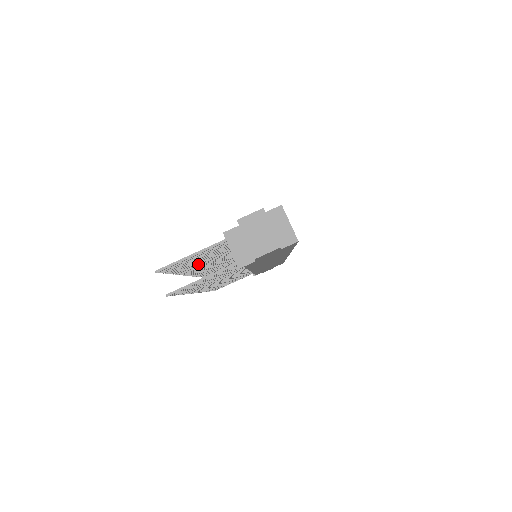
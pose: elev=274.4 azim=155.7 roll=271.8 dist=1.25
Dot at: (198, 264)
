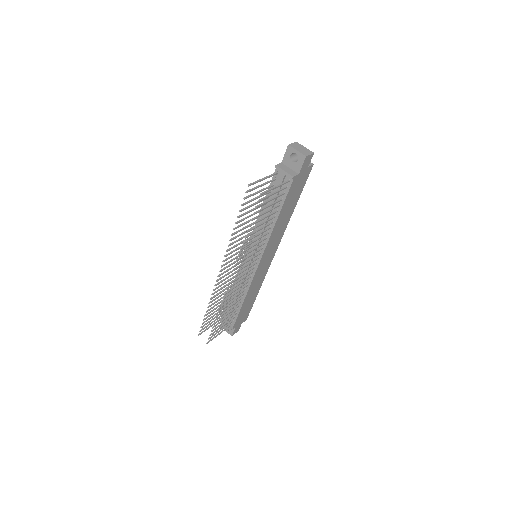
Dot at: (245, 223)
